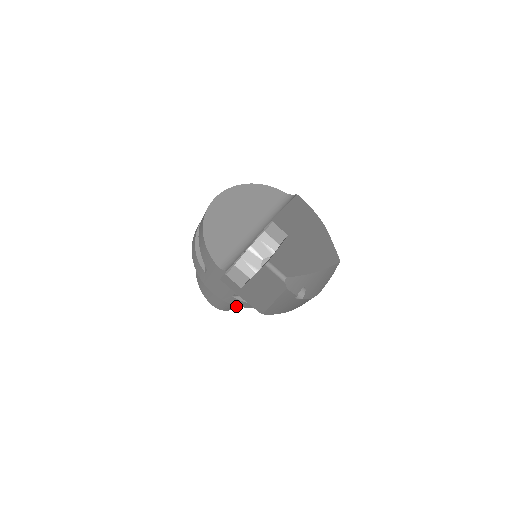
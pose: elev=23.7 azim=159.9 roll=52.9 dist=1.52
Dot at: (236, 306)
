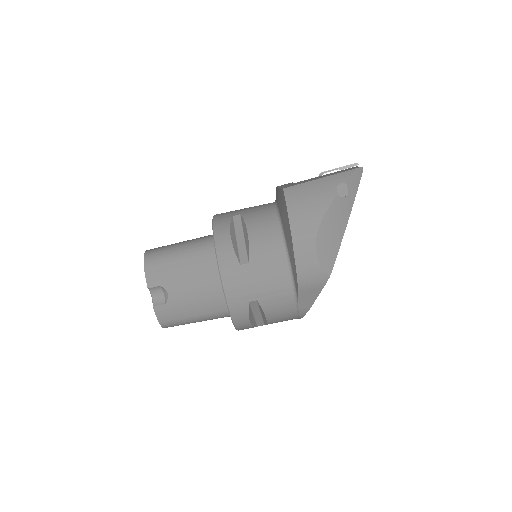
Dot at: (157, 267)
